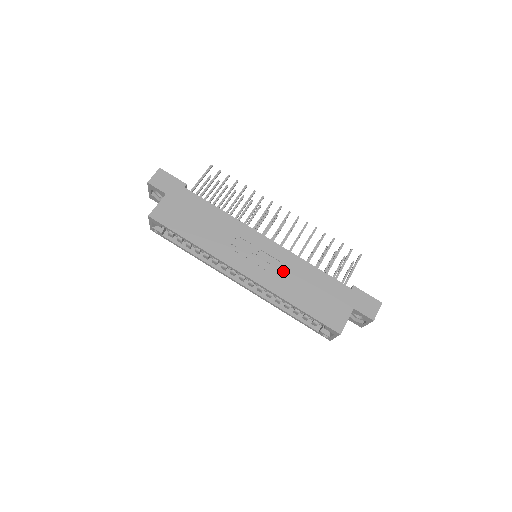
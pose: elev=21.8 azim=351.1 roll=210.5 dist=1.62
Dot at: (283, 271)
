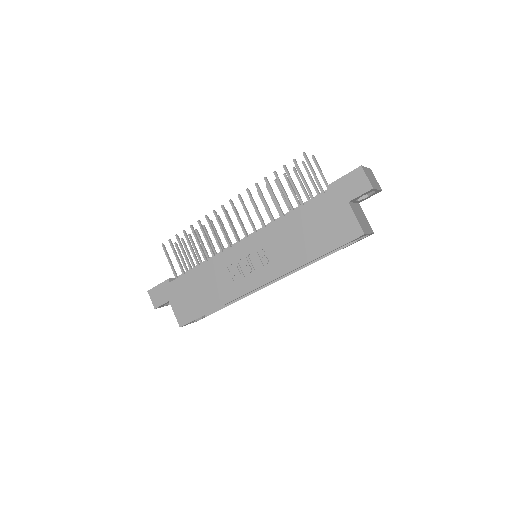
Dot at: (277, 248)
